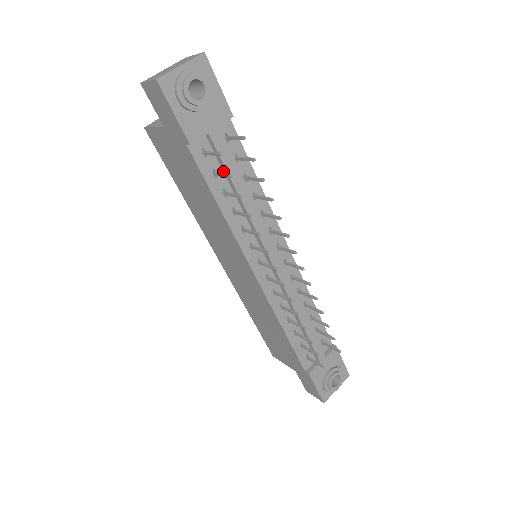
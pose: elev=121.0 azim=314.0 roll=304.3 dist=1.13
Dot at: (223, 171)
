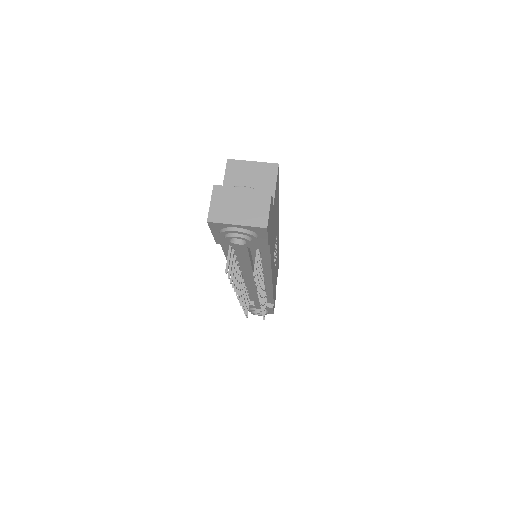
Dot at: occluded
